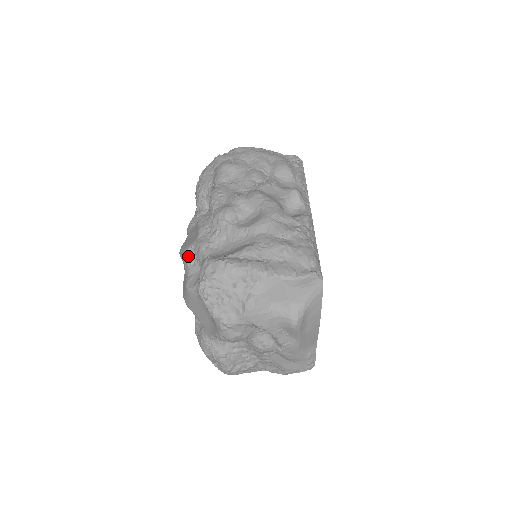
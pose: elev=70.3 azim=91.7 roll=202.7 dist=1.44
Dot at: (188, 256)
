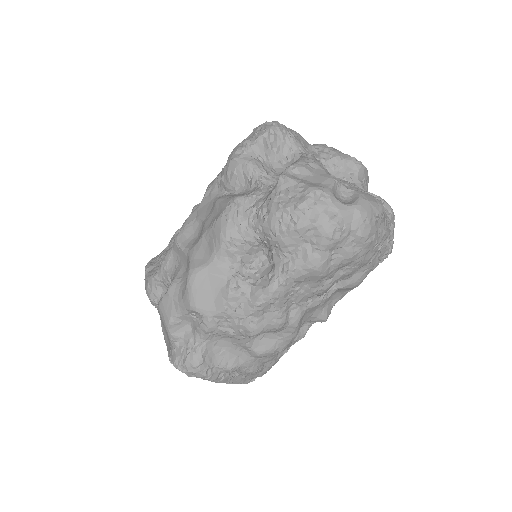
Dot at: (191, 312)
